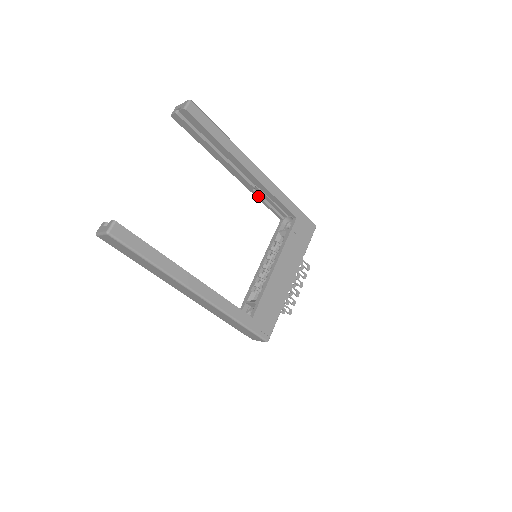
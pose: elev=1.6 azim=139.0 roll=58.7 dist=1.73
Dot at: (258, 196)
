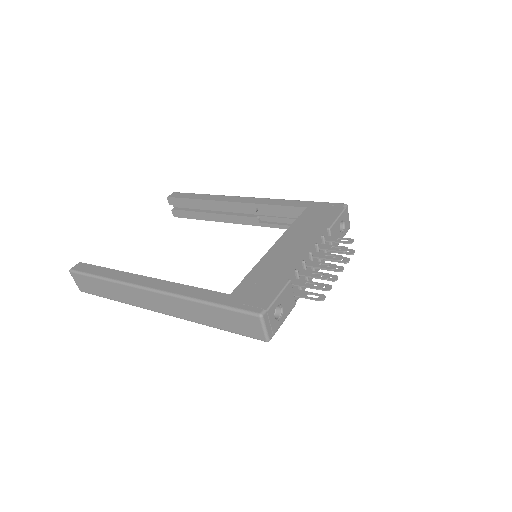
Dot at: (269, 224)
